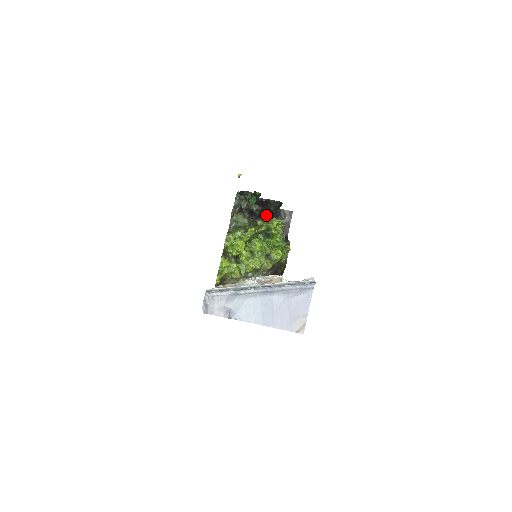
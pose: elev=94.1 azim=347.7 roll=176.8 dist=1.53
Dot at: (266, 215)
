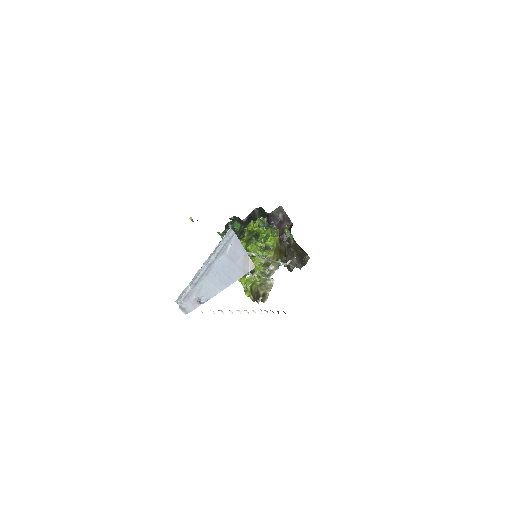
Dot at: occluded
